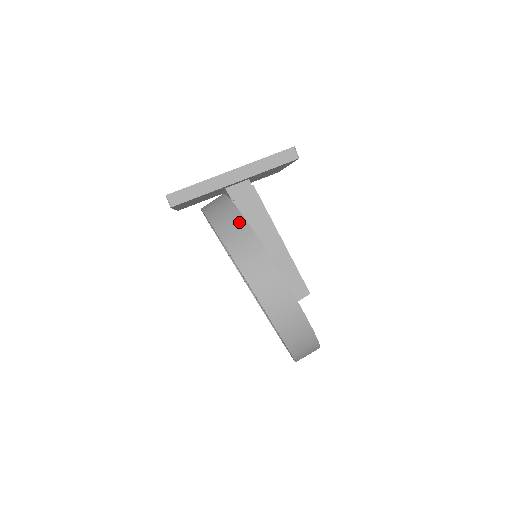
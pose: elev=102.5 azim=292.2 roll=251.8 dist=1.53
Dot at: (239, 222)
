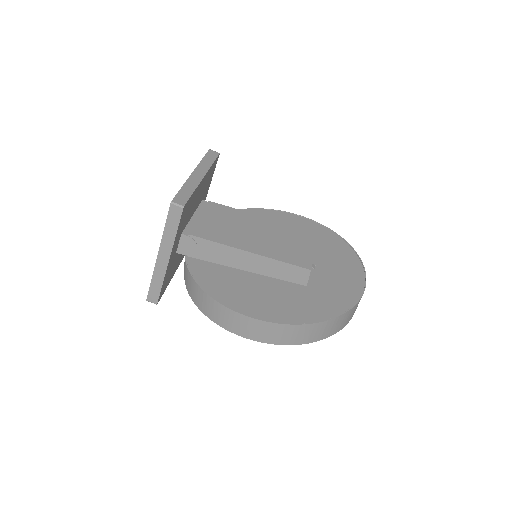
Dot at: (197, 289)
